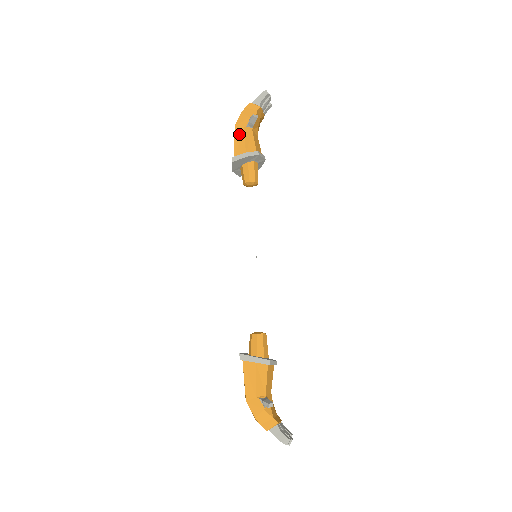
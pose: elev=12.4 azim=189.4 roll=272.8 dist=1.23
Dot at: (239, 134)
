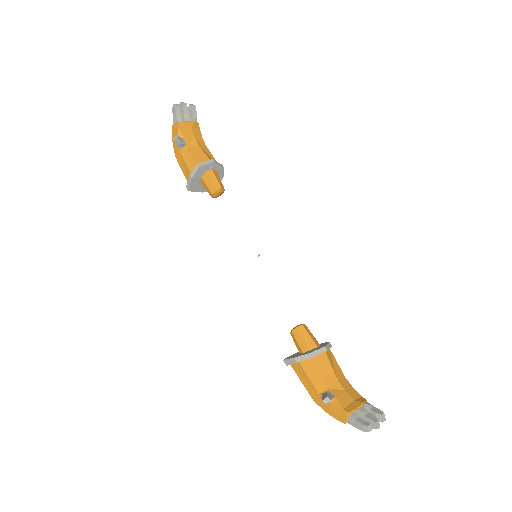
Dot at: (180, 161)
